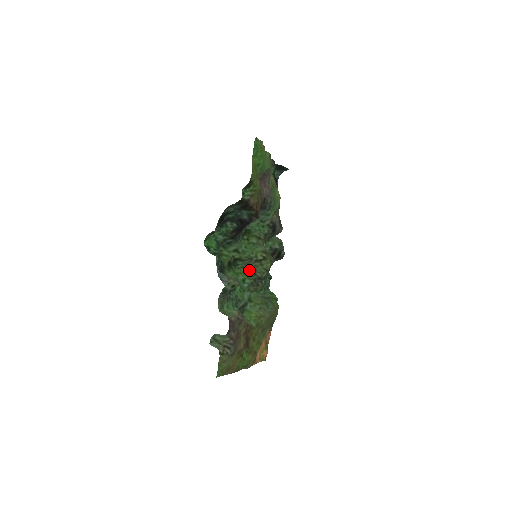
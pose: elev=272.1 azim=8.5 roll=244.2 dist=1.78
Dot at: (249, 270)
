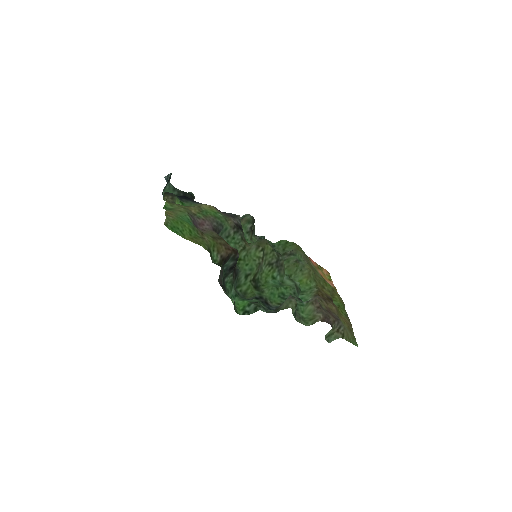
Dot at: (266, 269)
